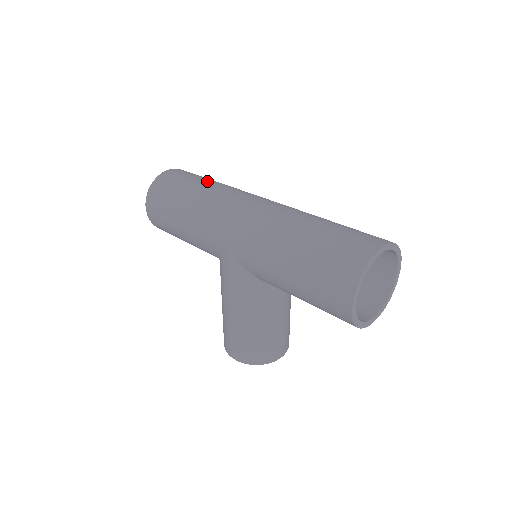
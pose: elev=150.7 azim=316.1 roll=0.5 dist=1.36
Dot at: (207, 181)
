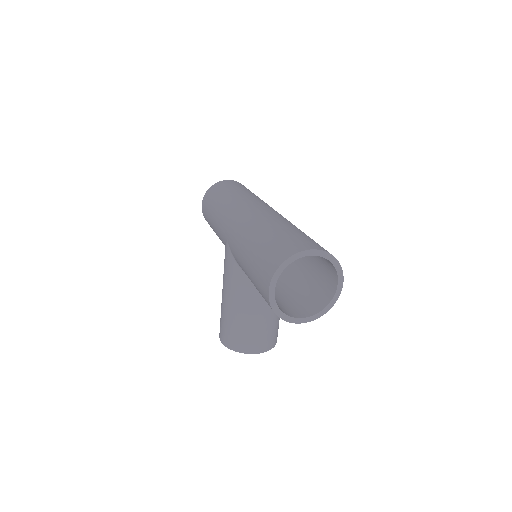
Dot at: (244, 190)
